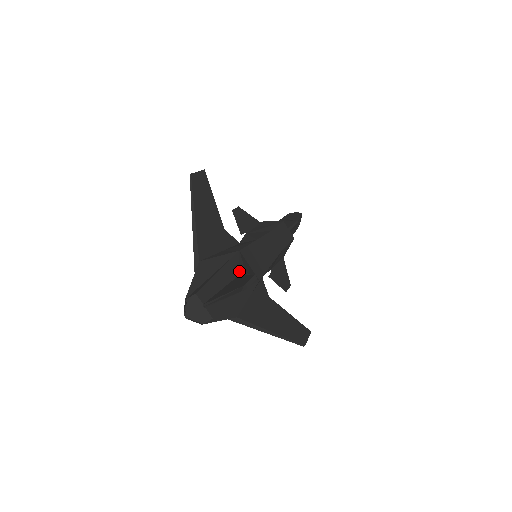
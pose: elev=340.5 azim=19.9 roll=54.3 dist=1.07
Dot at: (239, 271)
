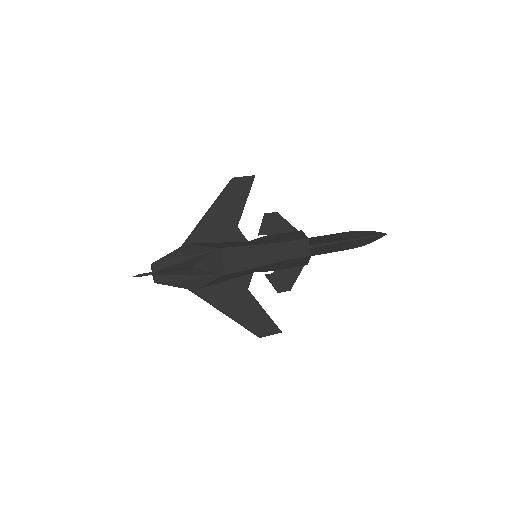
Dot at: (198, 262)
